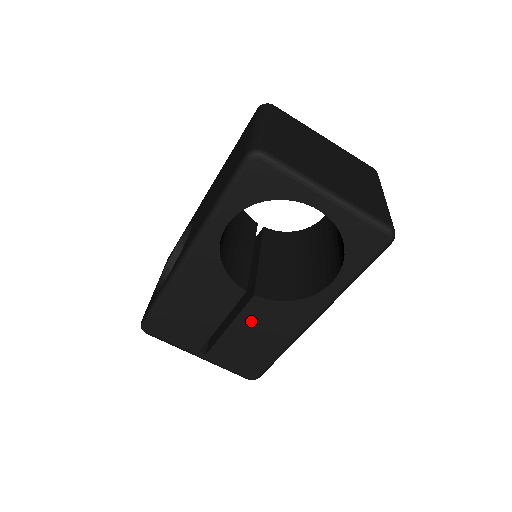
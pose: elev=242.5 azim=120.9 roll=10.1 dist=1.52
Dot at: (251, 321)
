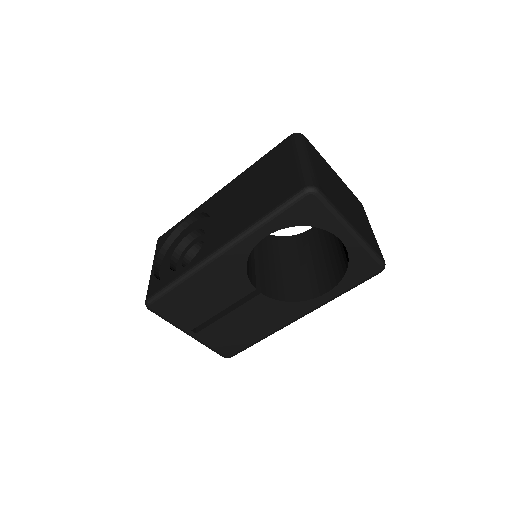
Dot at: (249, 312)
